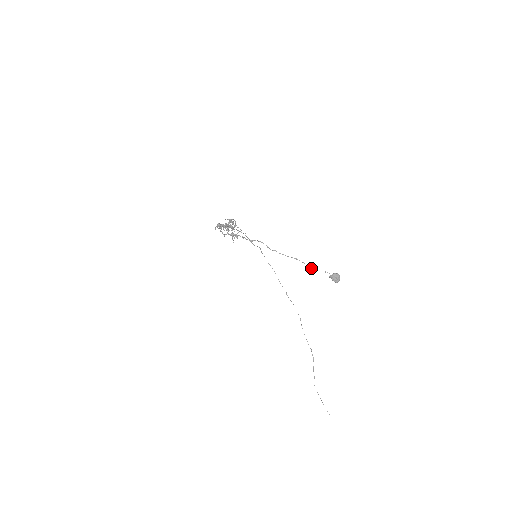
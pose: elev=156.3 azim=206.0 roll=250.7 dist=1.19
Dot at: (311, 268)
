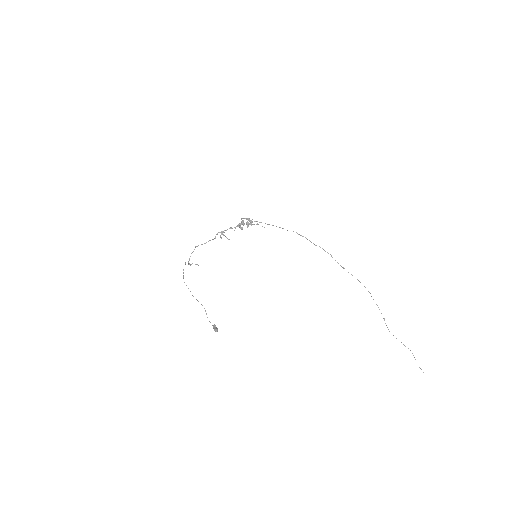
Dot at: (206, 313)
